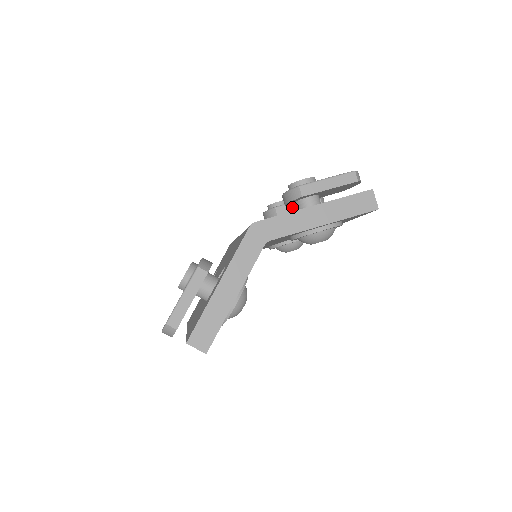
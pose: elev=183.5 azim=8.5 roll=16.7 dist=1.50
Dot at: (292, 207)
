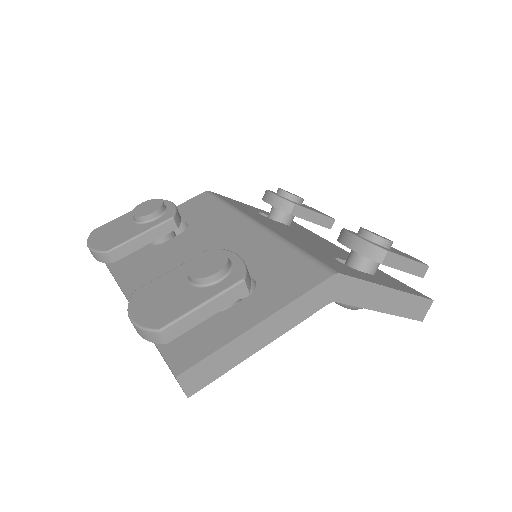
Dot at: (308, 215)
